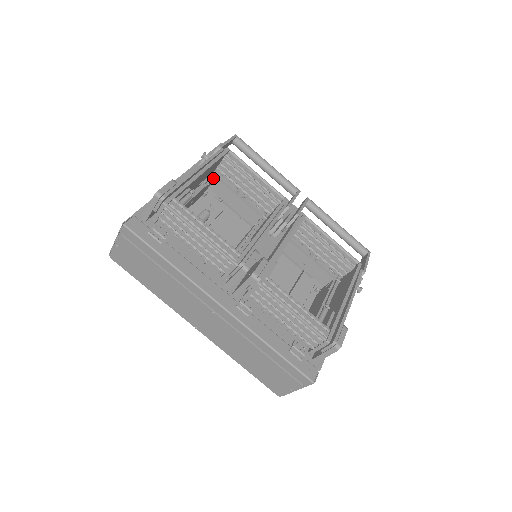
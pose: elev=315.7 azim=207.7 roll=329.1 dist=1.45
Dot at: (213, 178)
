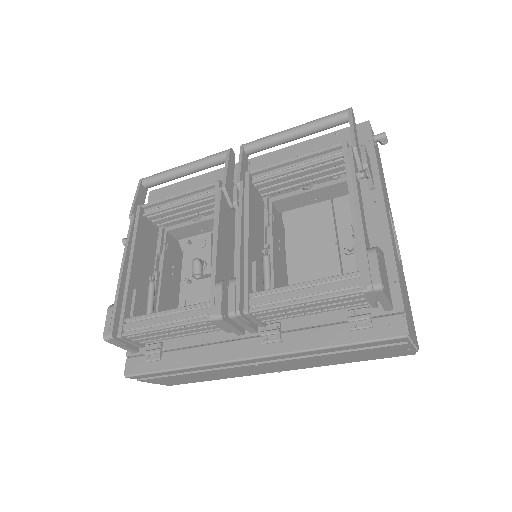
Dot at: (165, 235)
